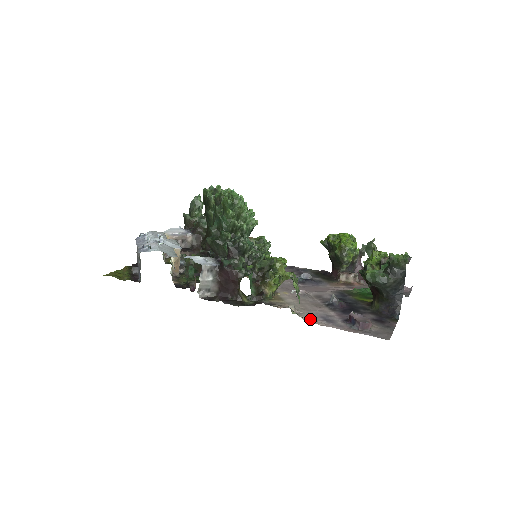
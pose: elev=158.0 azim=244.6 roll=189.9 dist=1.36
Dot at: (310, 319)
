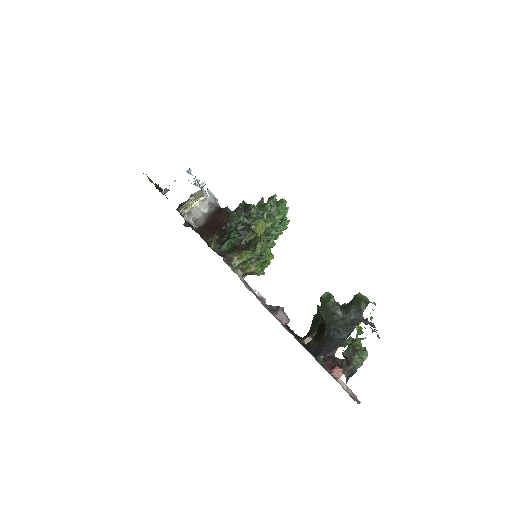
Dot at: occluded
